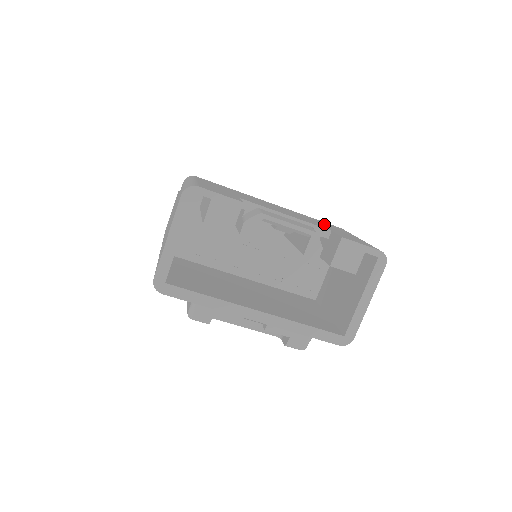
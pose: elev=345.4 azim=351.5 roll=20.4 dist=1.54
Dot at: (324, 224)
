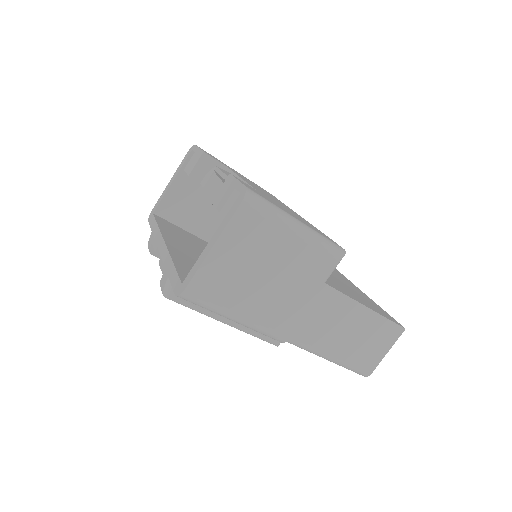
Dot at: occluded
